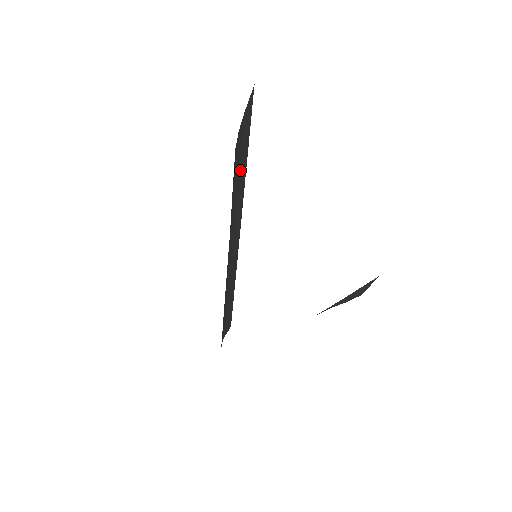
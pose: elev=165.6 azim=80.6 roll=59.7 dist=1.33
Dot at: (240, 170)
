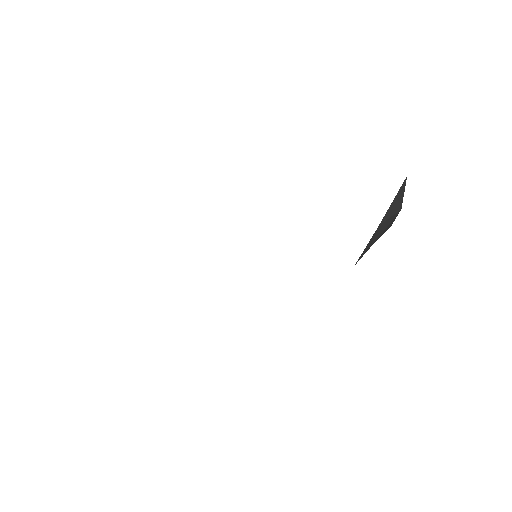
Dot at: occluded
